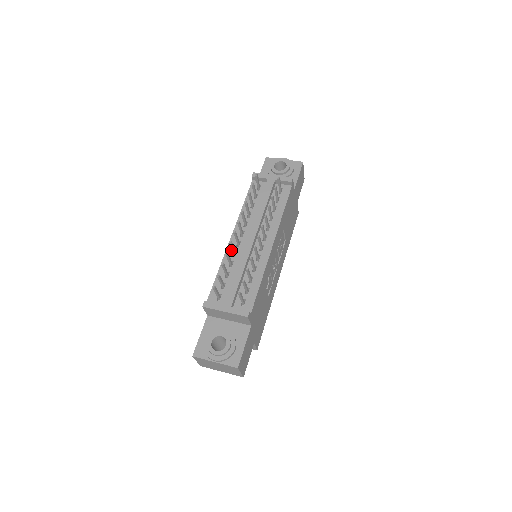
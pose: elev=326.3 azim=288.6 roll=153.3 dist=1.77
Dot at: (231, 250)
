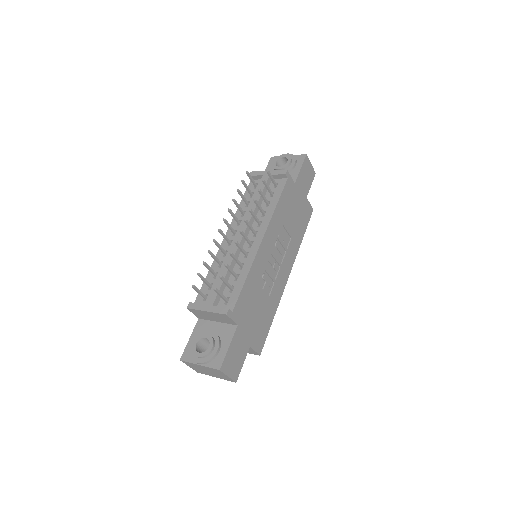
Dot at: occluded
